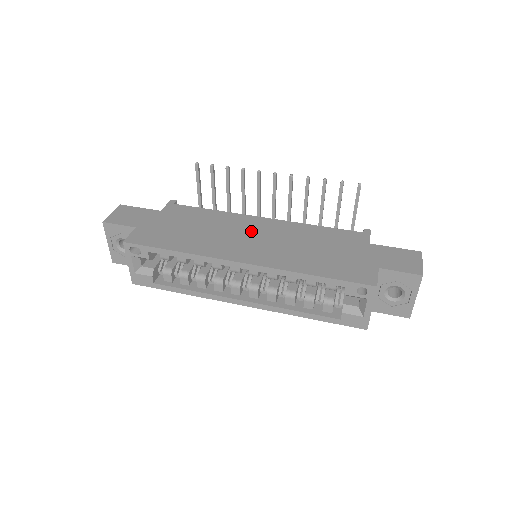
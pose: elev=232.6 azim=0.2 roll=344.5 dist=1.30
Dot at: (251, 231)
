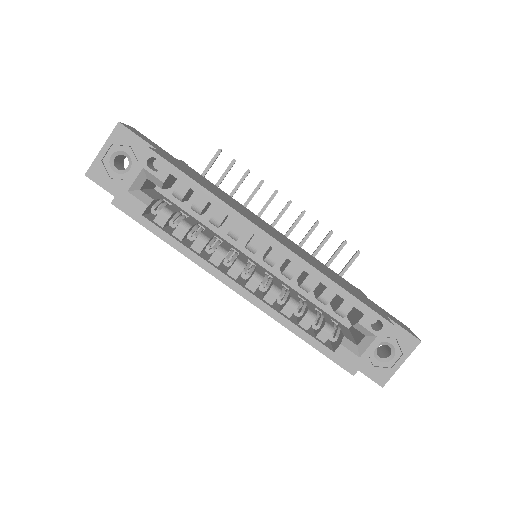
Dot at: (269, 227)
